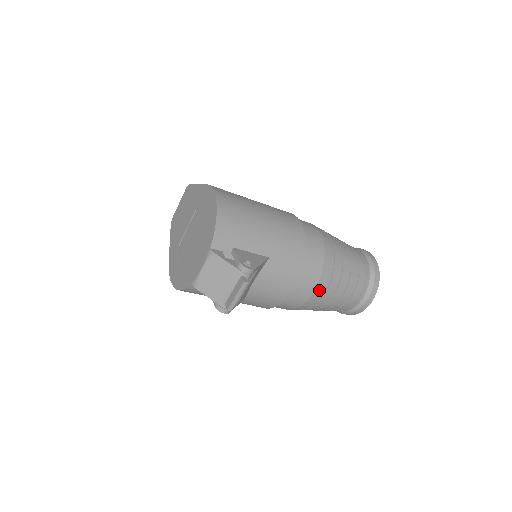
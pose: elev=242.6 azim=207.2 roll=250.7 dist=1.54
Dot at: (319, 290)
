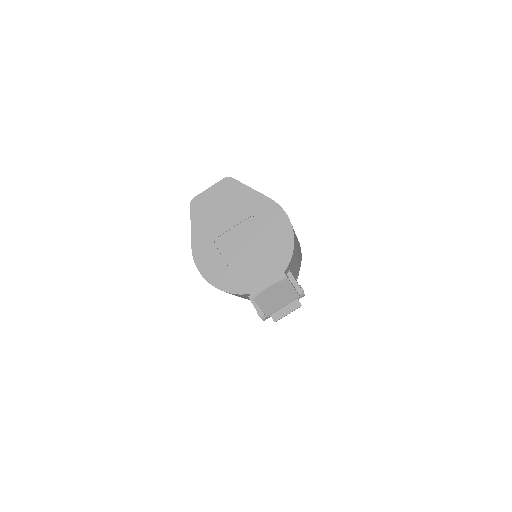
Dot at: occluded
